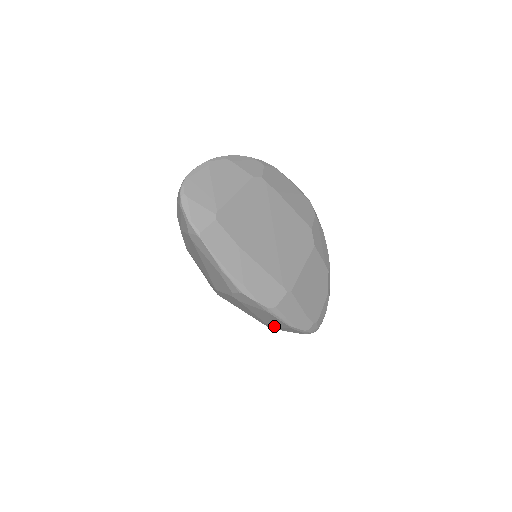
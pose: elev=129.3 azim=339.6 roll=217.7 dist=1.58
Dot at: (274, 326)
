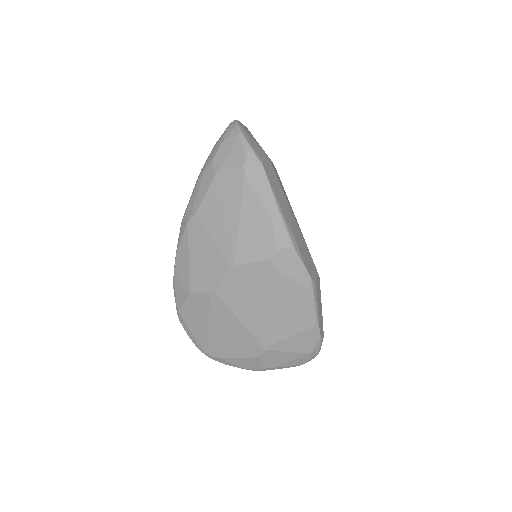
Dot at: (283, 335)
